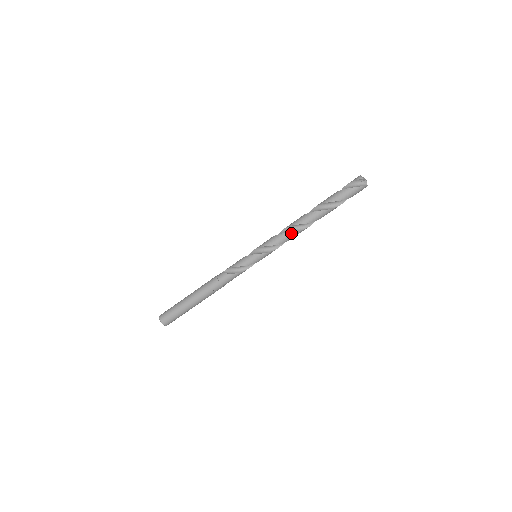
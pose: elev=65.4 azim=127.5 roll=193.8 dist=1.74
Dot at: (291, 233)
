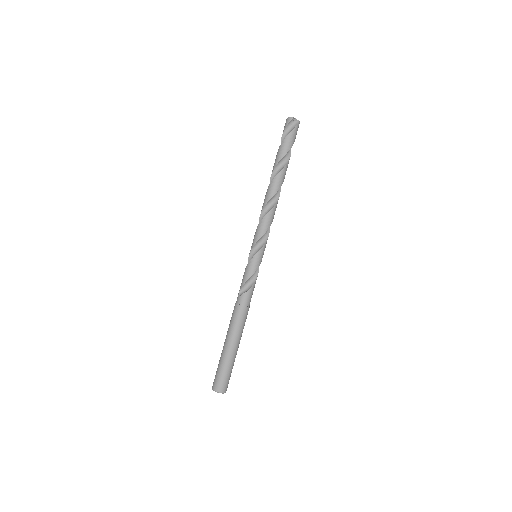
Dot at: (272, 210)
